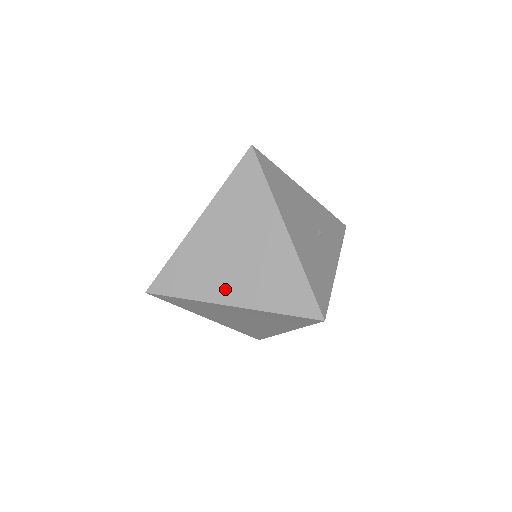
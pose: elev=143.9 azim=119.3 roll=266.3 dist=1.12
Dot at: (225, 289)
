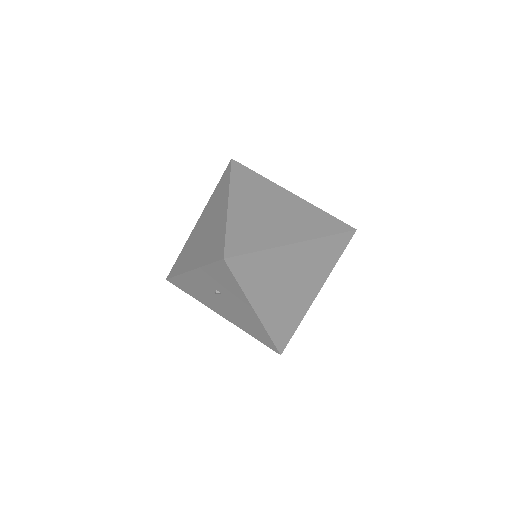
Dot at: (284, 234)
